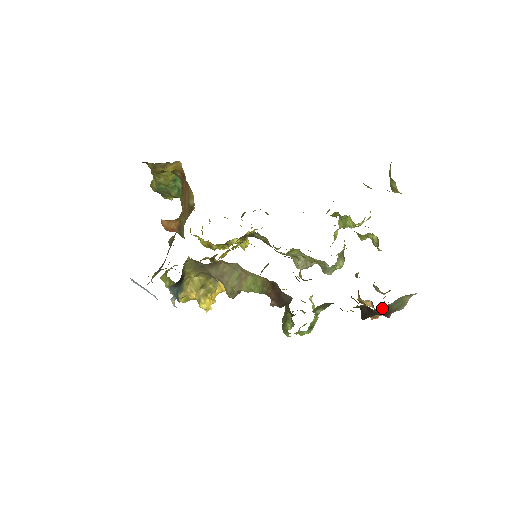
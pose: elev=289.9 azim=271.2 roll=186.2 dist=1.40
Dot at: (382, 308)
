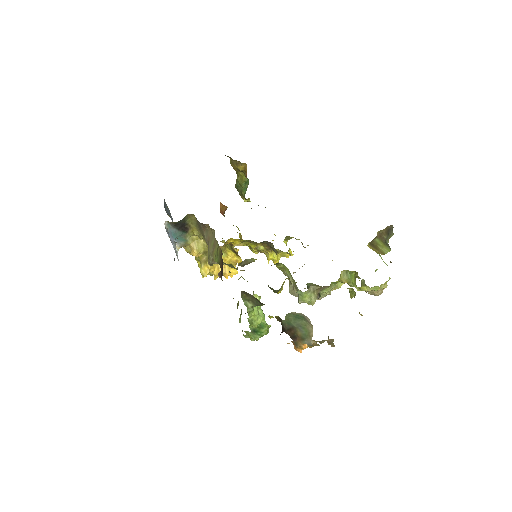
Dot at: (287, 324)
